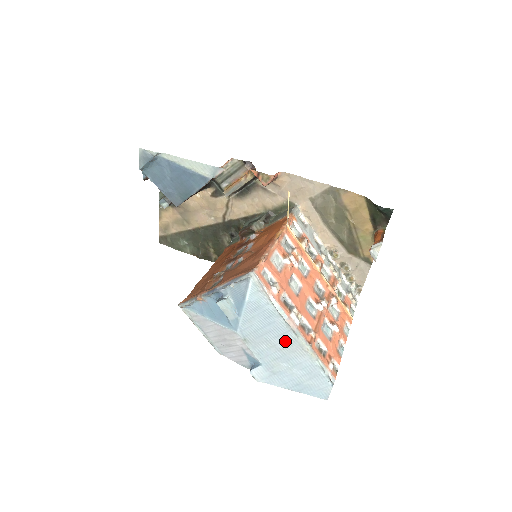
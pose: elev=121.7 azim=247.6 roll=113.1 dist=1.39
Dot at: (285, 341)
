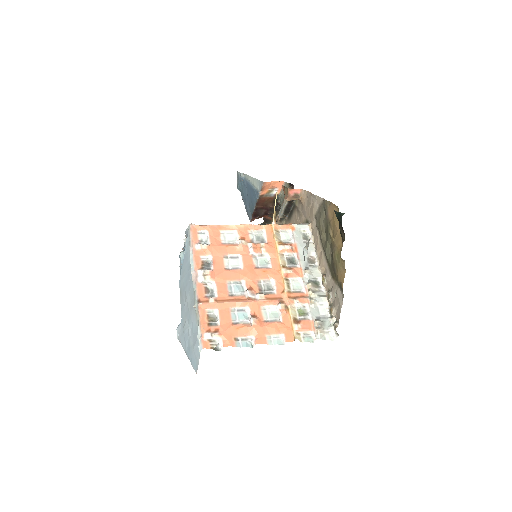
Dot at: (191, 296)
